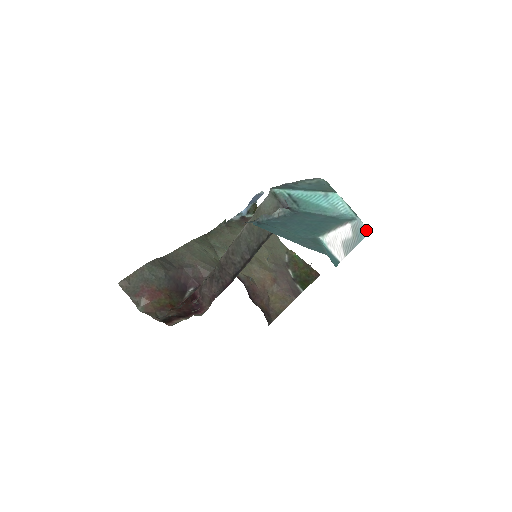
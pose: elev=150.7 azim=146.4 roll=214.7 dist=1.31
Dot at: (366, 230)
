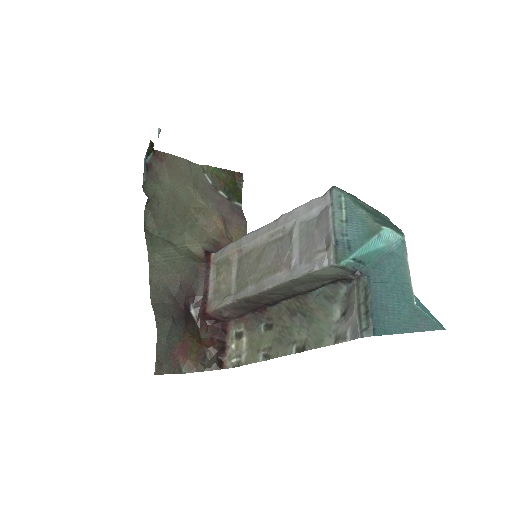
Dot at: occluded
